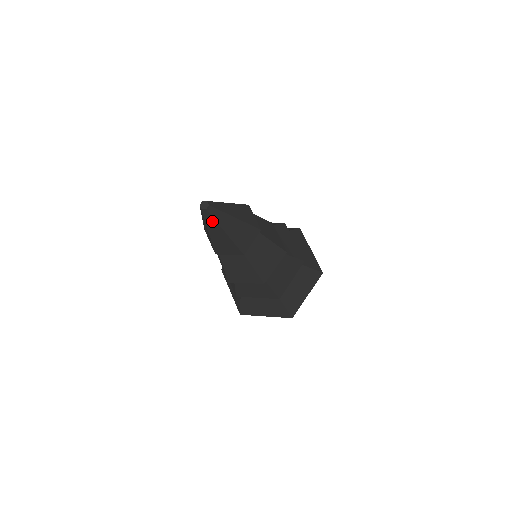
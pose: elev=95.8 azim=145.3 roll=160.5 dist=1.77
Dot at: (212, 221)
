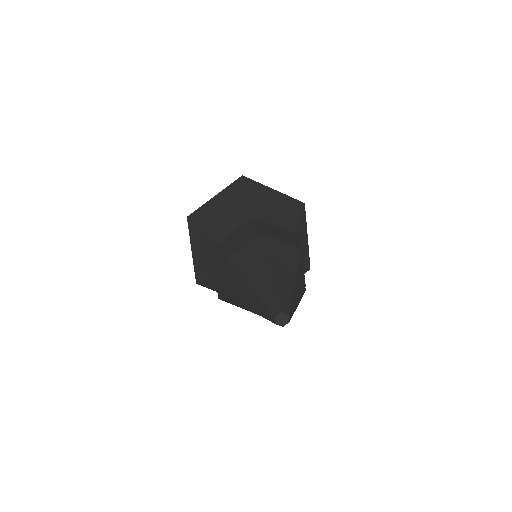
Dot at: occluded
